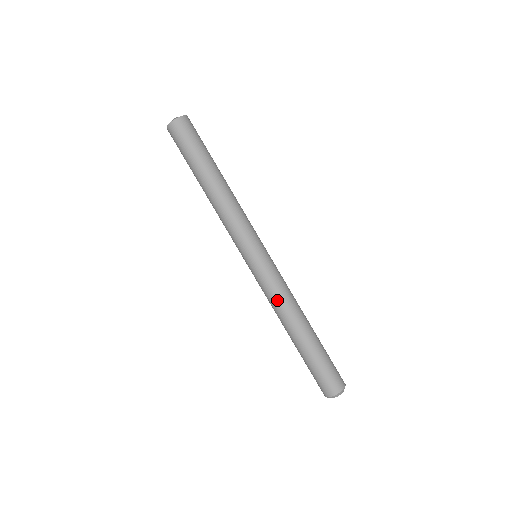
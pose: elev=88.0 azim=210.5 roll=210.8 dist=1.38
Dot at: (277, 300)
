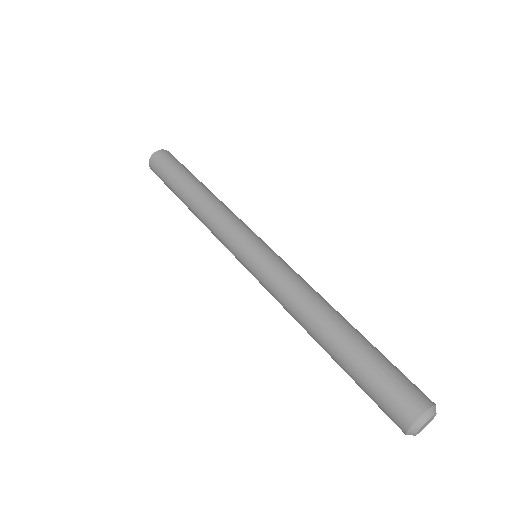
Dot at: (296, 285)
